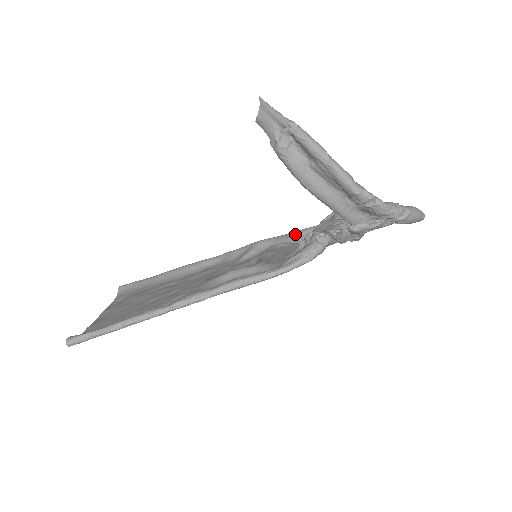
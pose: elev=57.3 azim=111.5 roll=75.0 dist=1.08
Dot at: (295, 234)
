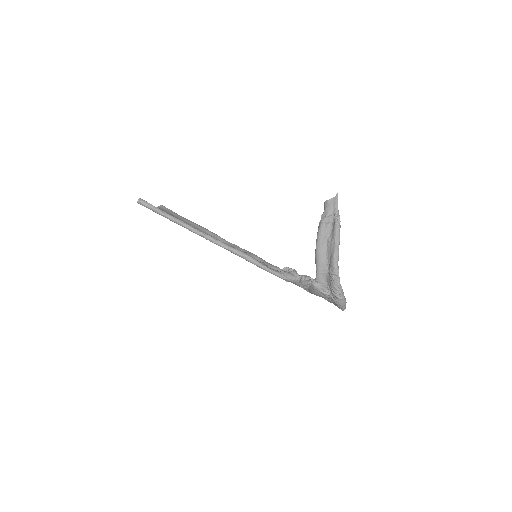
Dot at: (277, 268)
